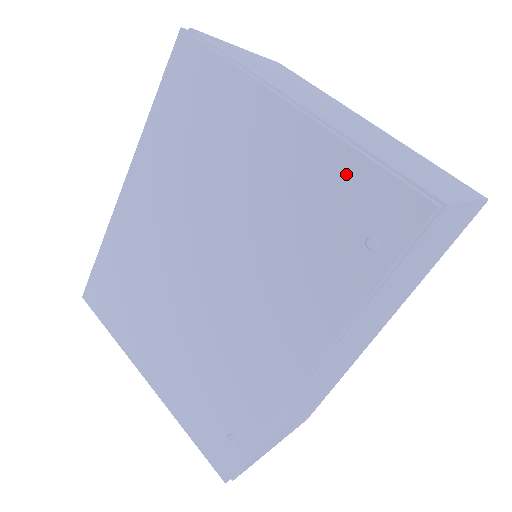
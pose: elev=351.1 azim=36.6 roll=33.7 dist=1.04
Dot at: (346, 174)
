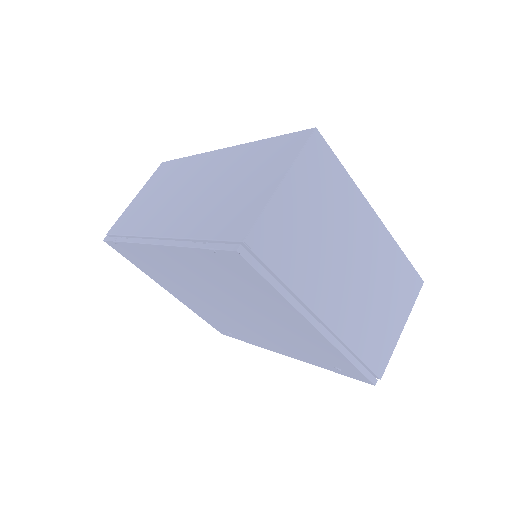
Dot at: (337, 357)
